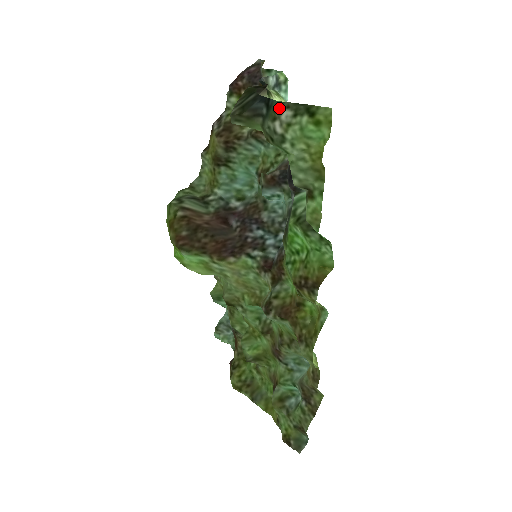
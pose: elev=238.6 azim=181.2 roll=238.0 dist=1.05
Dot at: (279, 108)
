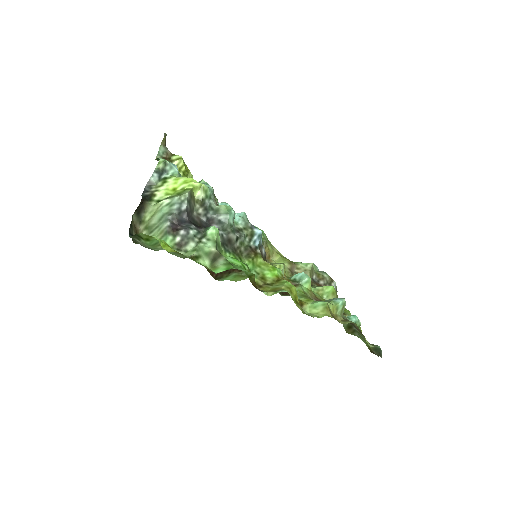
Dot at: (134, 239)
